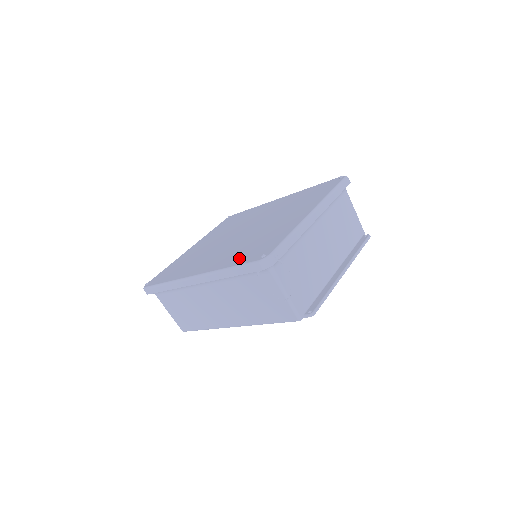
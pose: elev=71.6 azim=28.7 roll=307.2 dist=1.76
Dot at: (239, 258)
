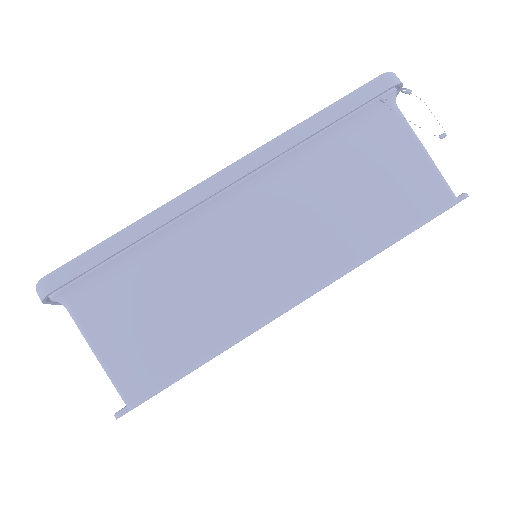
Dot at: occluded
